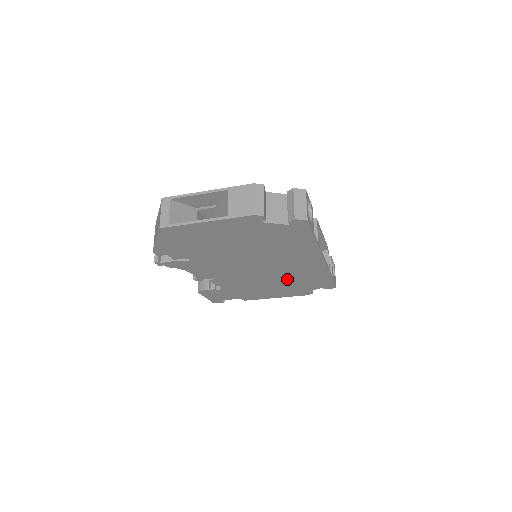
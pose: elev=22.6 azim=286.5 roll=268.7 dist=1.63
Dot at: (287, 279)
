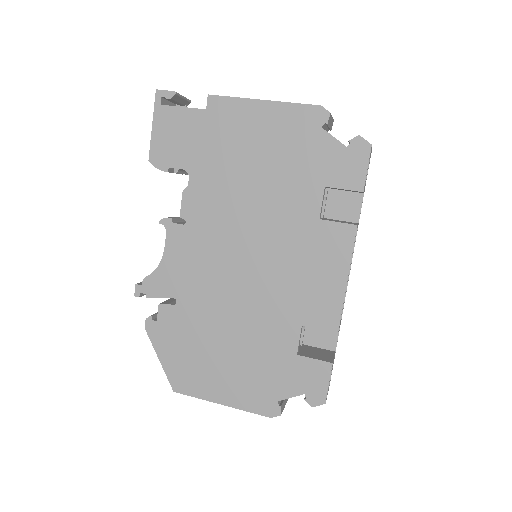
Dot at: occluded
